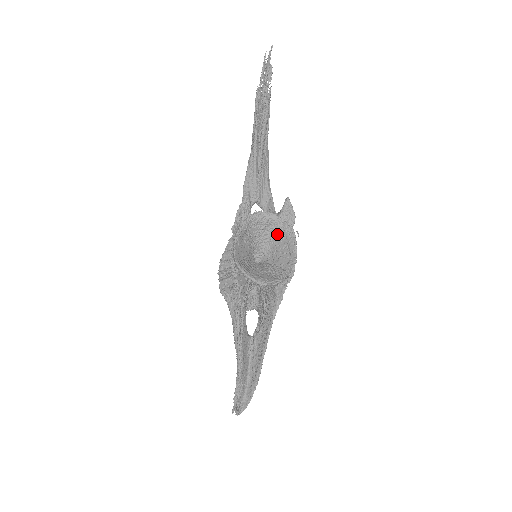
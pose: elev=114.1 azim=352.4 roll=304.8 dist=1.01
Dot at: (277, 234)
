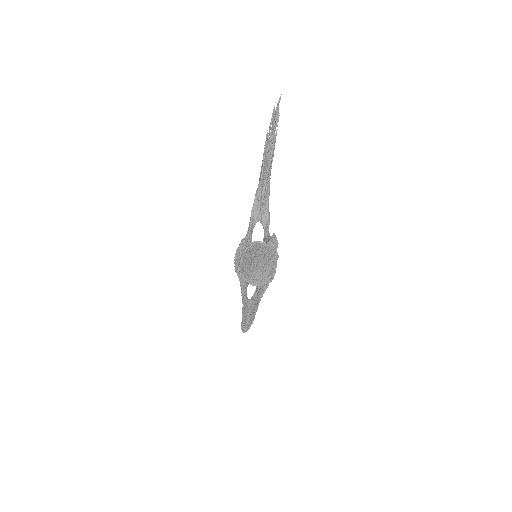
Dot at: (267, 253)
